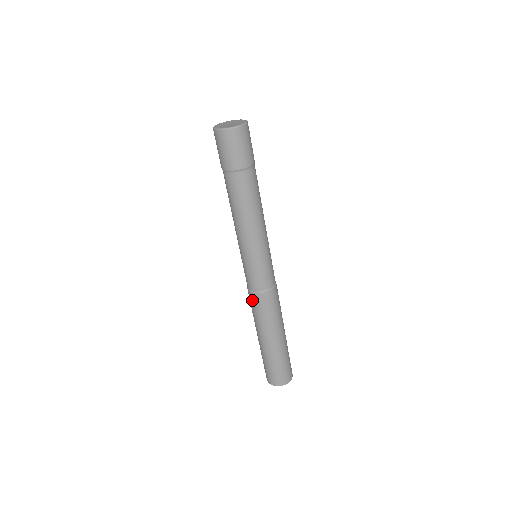
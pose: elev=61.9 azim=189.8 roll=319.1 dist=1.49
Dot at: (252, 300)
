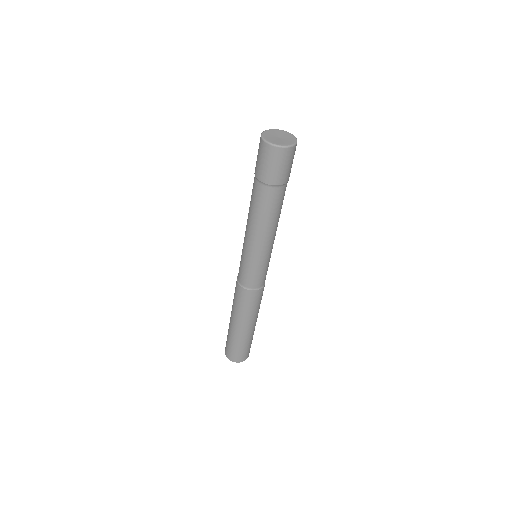
Dot at: (243, 295)
